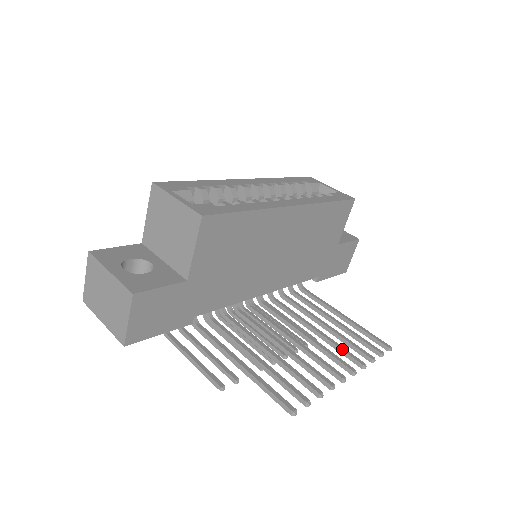
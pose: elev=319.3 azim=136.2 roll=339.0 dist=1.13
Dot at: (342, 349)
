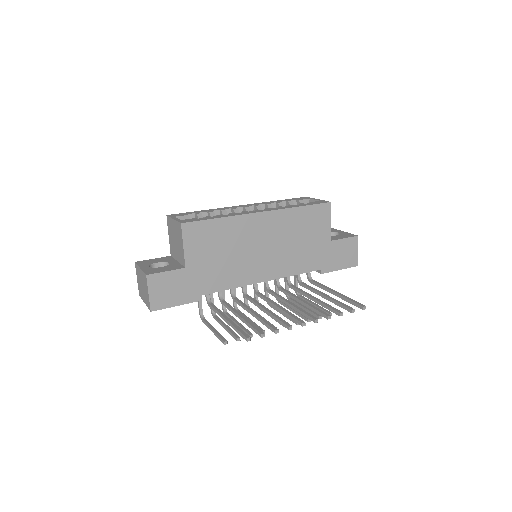
Dot at: (316, 309)
